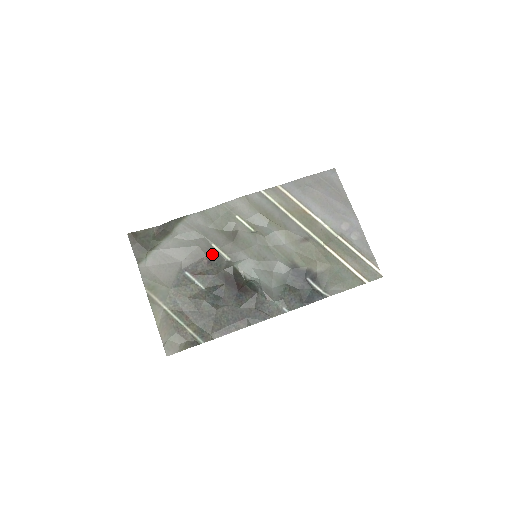
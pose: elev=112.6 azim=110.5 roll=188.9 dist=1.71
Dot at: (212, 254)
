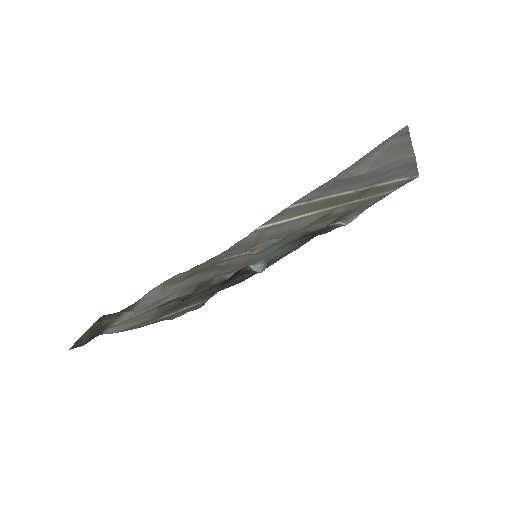
Dot at: (196, 287)
